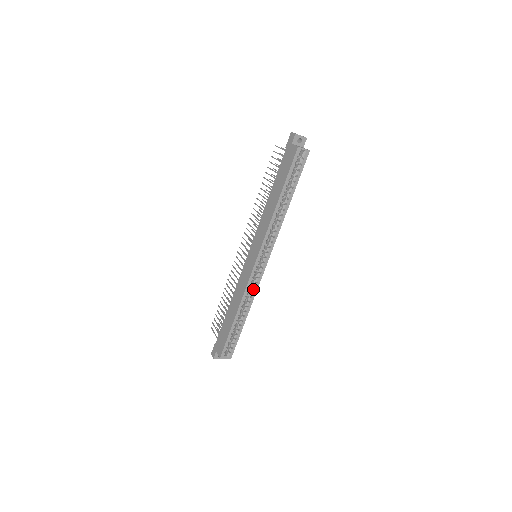
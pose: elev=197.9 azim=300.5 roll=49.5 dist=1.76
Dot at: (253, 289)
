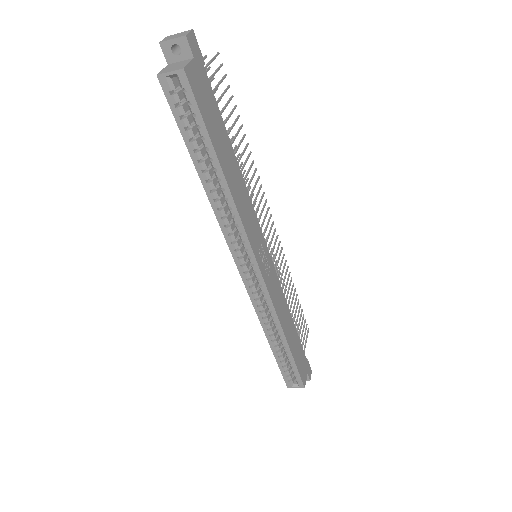
Dot at: (268, 308)
